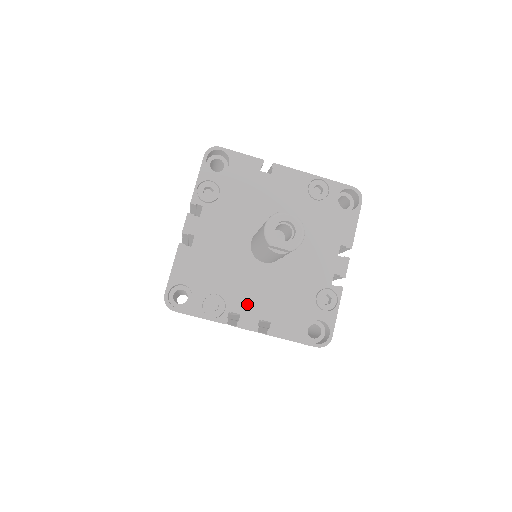
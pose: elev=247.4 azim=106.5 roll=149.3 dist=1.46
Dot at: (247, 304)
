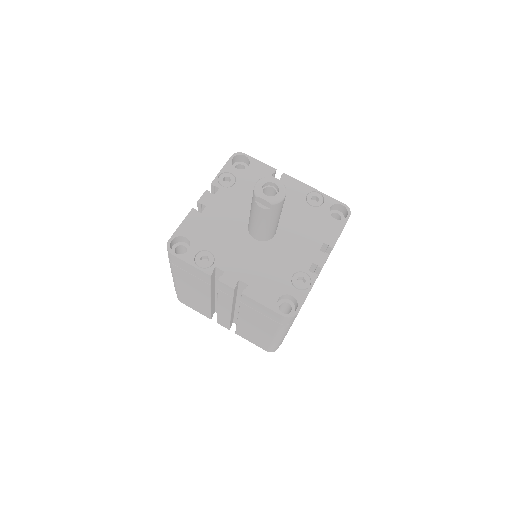
Dot at: (232, 265)
